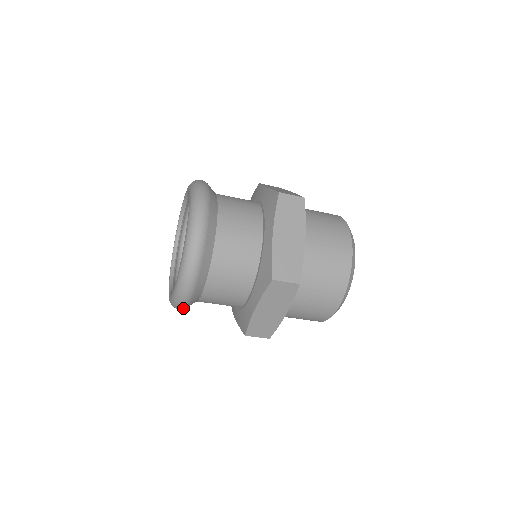
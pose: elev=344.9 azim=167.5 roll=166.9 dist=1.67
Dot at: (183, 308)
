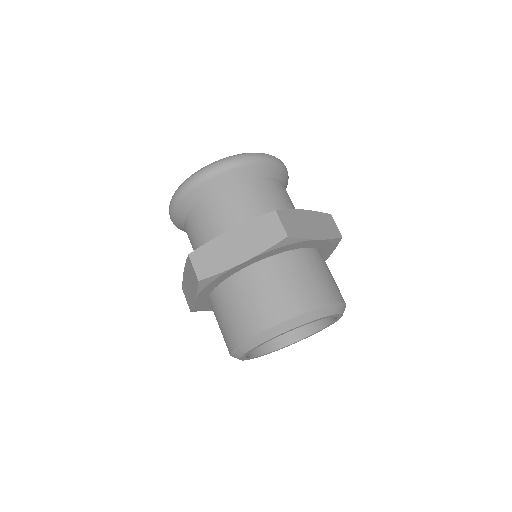
Dot at: (182, 193)
